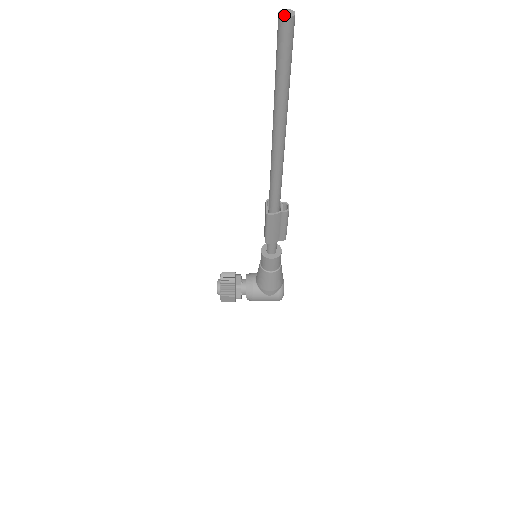
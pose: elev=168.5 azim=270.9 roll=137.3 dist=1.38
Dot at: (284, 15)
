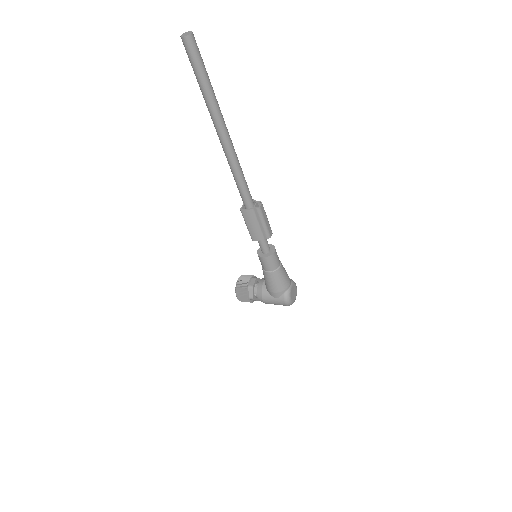
Dot at: (183, 35)
